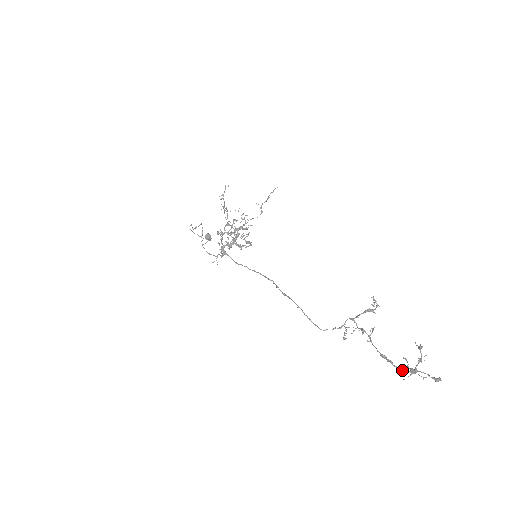
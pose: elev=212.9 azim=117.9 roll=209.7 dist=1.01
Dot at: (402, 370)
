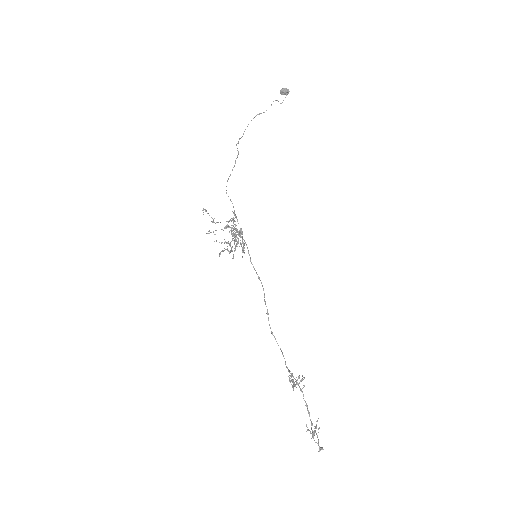
Dot at: (312, 424)
